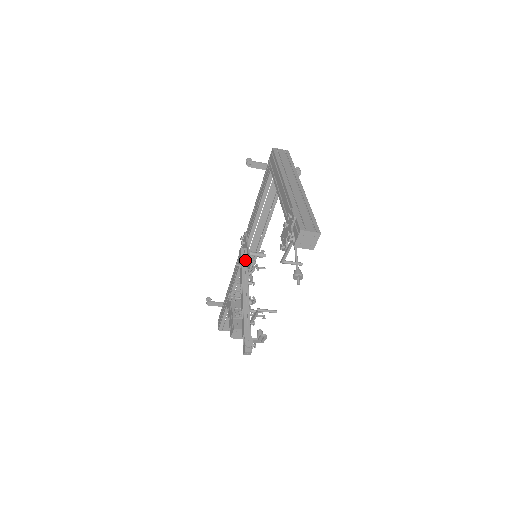
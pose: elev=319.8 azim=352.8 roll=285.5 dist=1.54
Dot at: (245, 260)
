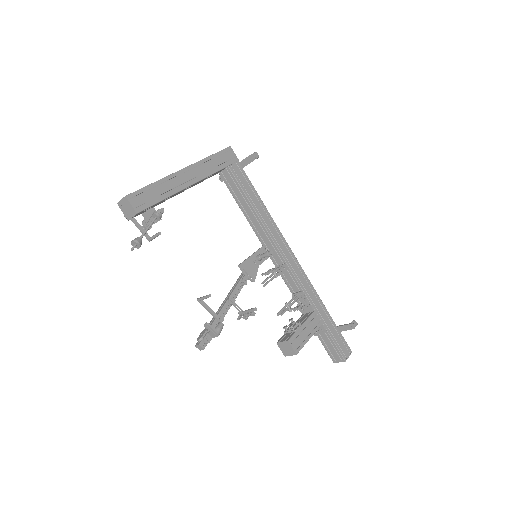
Dot at: (249, 264)
